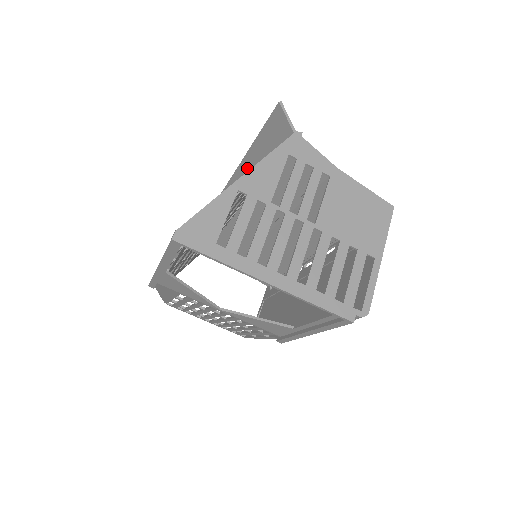
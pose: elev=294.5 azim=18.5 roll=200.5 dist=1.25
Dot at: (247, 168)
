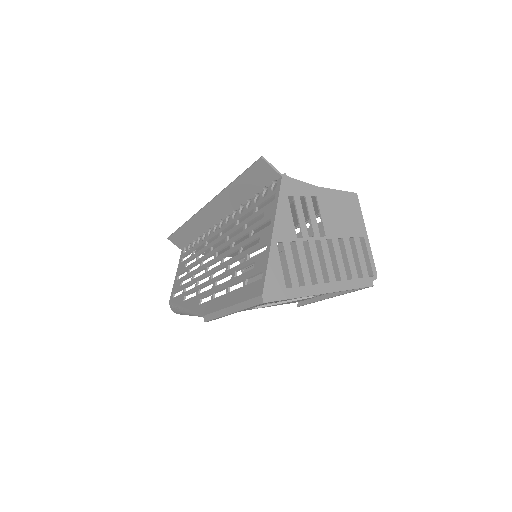
Dot at: (228, 198)
